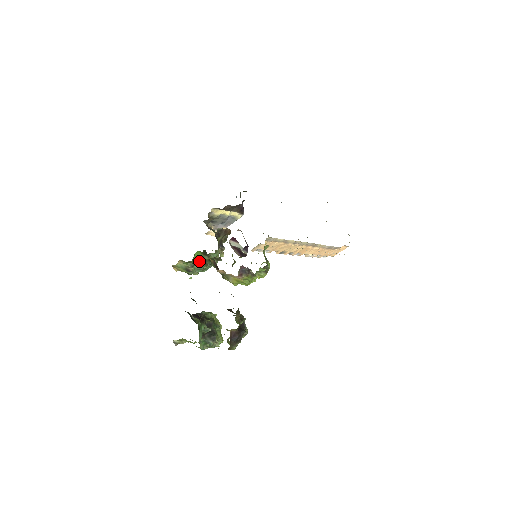
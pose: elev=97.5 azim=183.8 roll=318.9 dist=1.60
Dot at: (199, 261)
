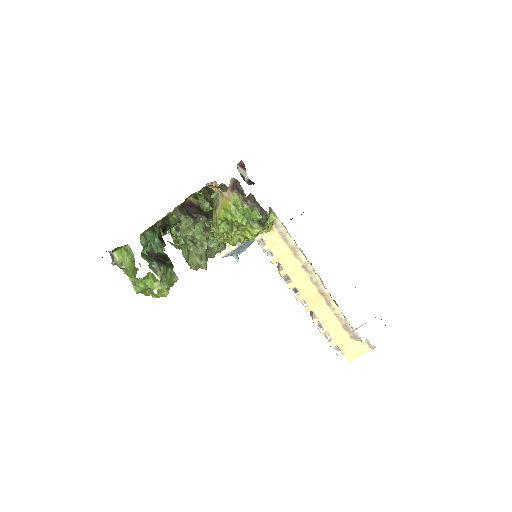
Dot at: occluded
